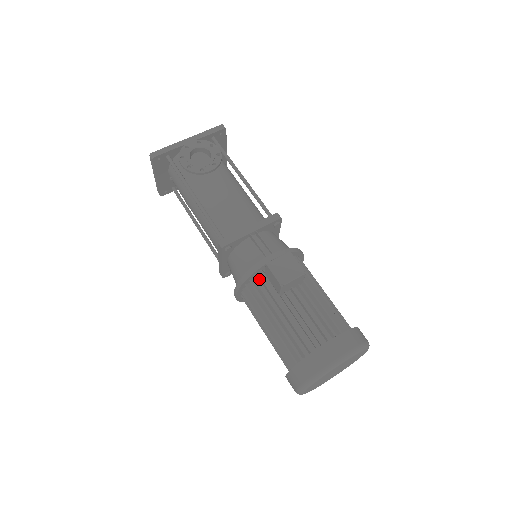
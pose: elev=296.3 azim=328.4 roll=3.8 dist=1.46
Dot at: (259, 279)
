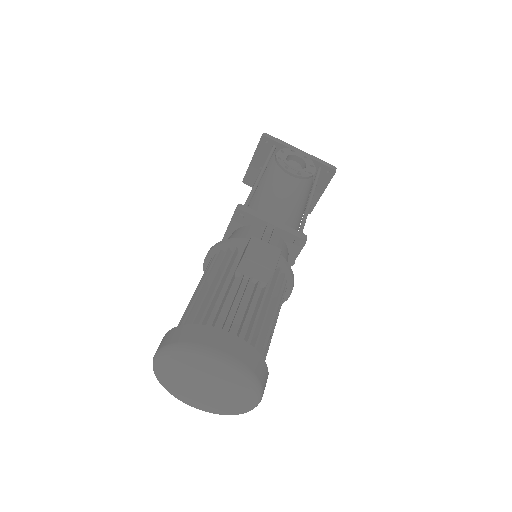
Dot at: (235, 251)
